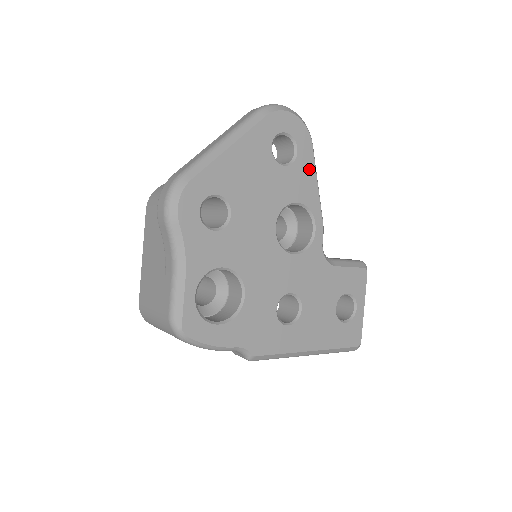
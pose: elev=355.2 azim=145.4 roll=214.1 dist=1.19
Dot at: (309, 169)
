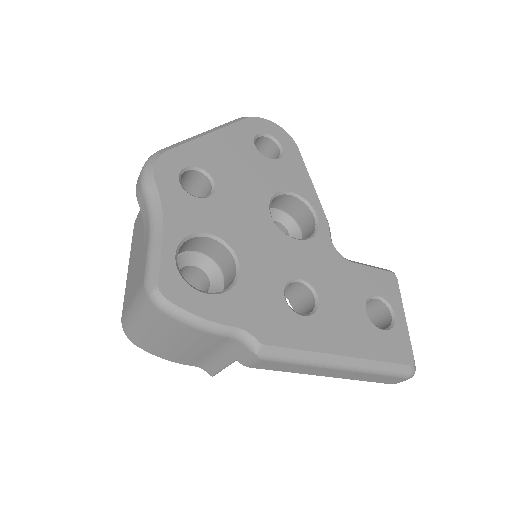
Dot at: (299, 167)
